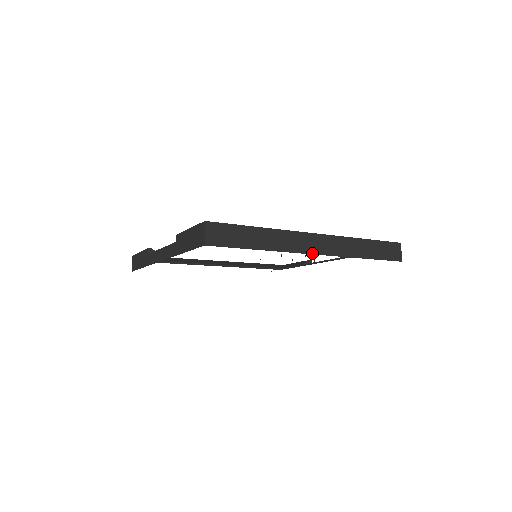
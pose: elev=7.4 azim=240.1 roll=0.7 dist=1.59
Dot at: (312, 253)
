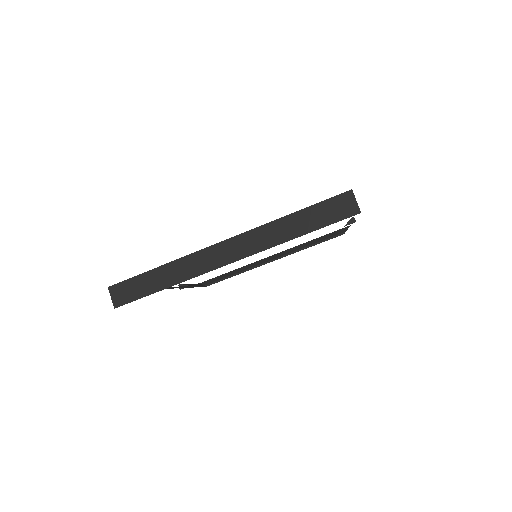
Dot at: (224, 264)
